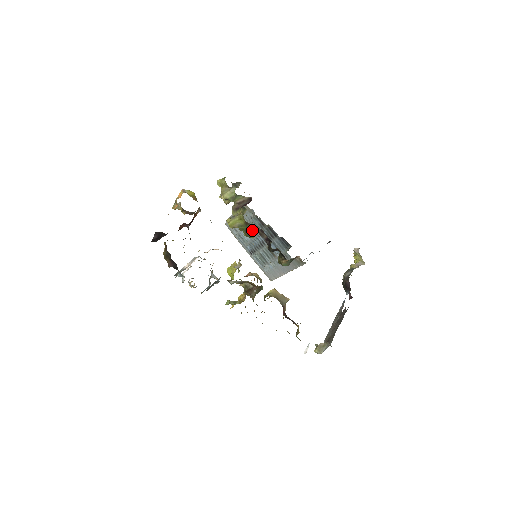
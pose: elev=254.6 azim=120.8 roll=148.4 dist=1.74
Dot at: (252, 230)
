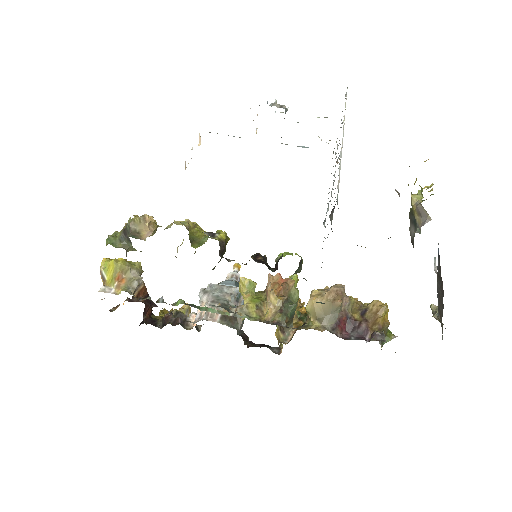
Dot at: occluded
